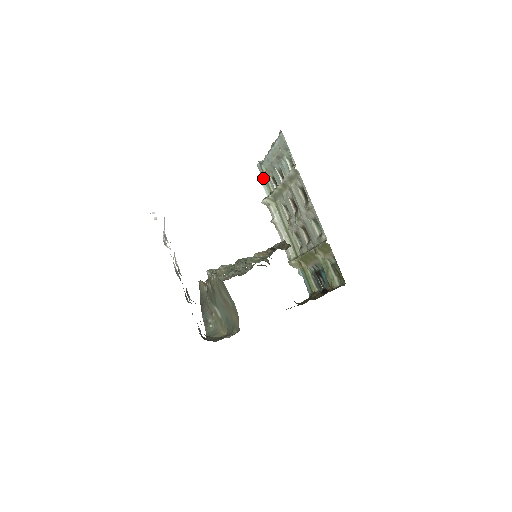
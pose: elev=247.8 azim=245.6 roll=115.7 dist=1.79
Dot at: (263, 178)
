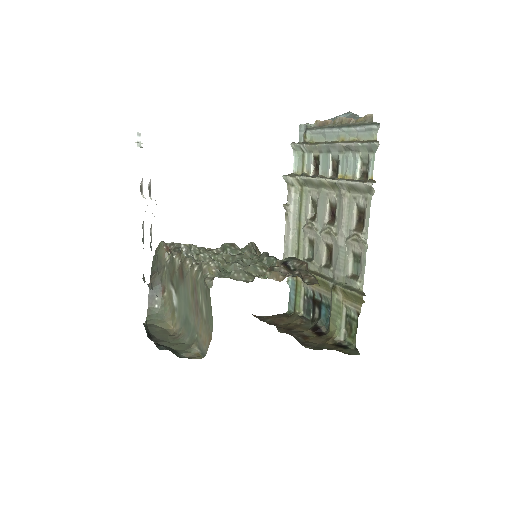
Dot at: (301, 148)
